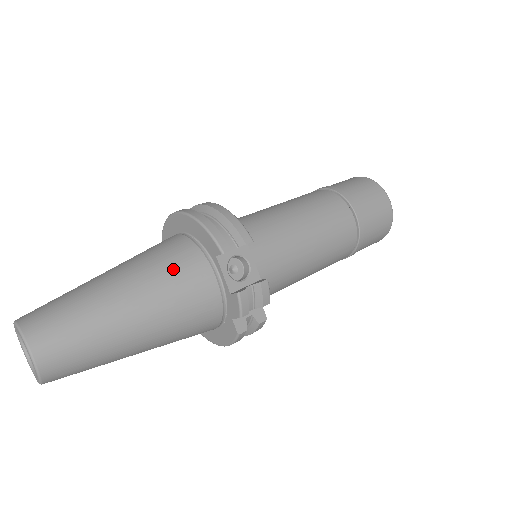
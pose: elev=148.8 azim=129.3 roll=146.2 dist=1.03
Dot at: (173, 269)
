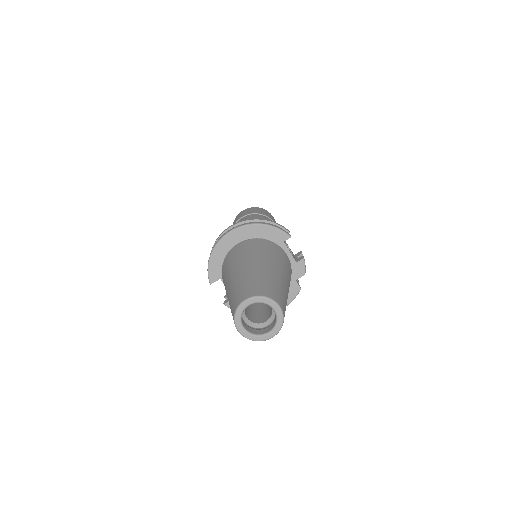
Dot at: (275, 253)
